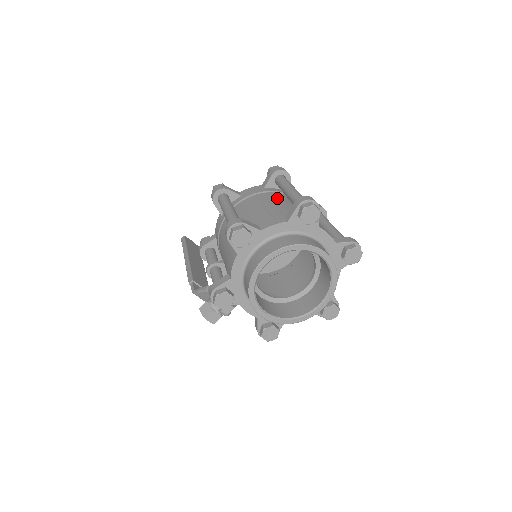
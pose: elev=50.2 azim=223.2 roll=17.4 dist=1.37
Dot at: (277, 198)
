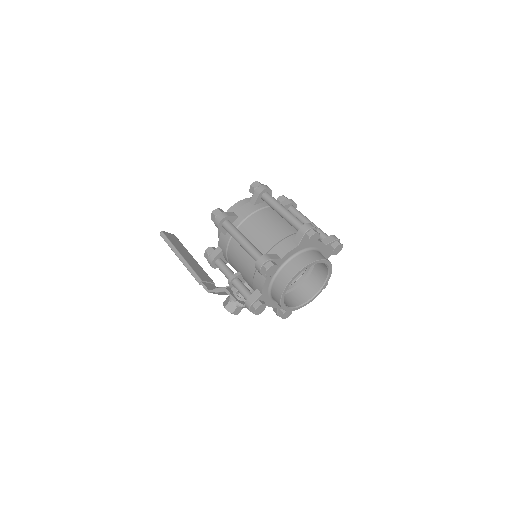
Dot at: (271, 216)
